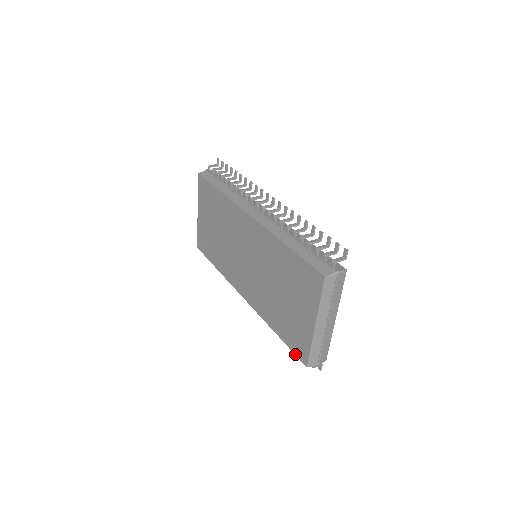
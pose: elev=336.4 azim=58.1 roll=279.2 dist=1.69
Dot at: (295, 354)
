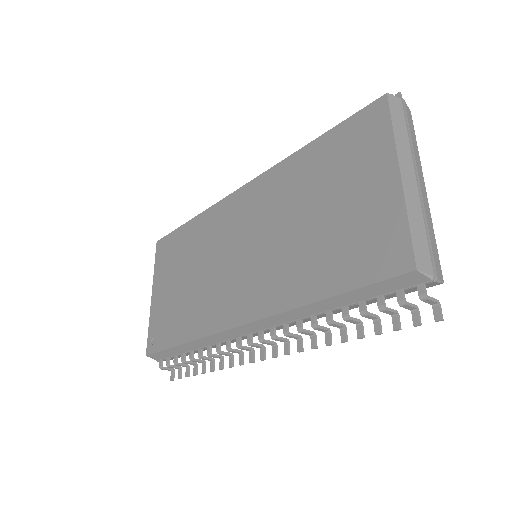
Dot at: (380, 279)
